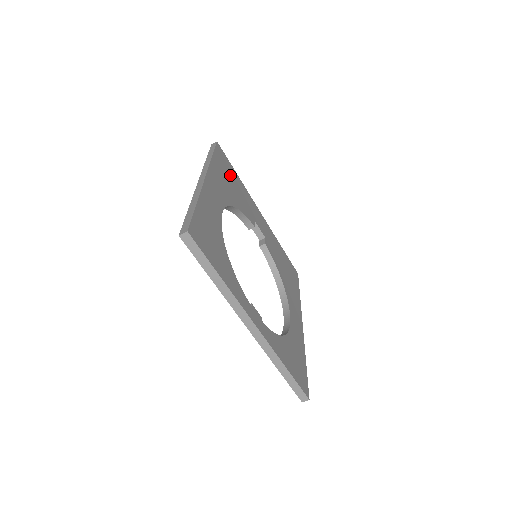
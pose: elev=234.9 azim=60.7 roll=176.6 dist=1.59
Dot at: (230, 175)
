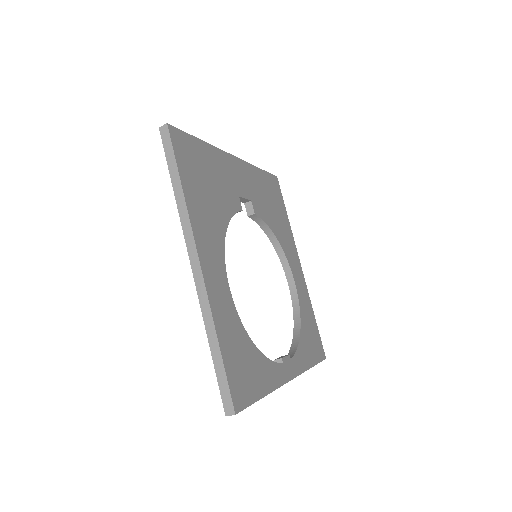
Dot at: (200, 168)
